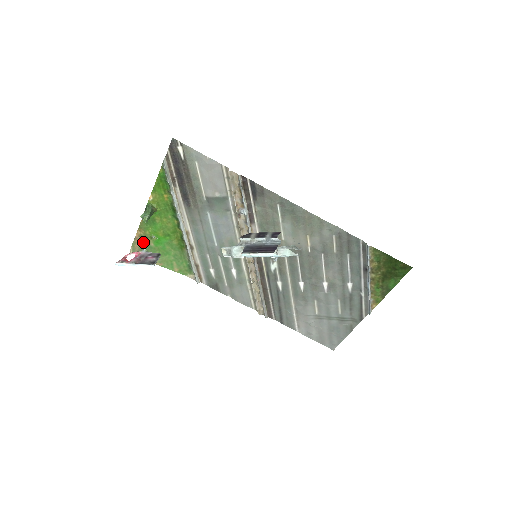
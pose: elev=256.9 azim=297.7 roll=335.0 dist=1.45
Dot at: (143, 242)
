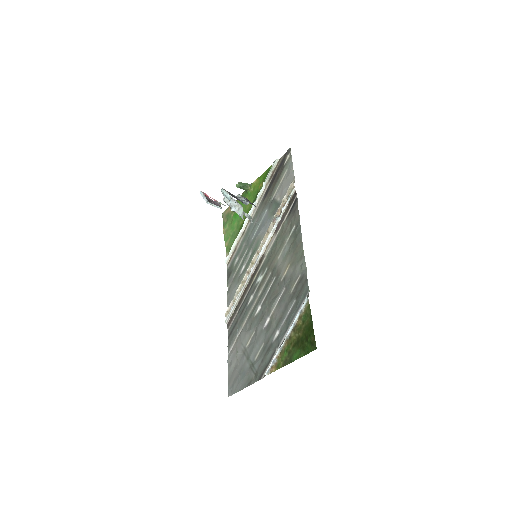
Dot at: (231, 211)
